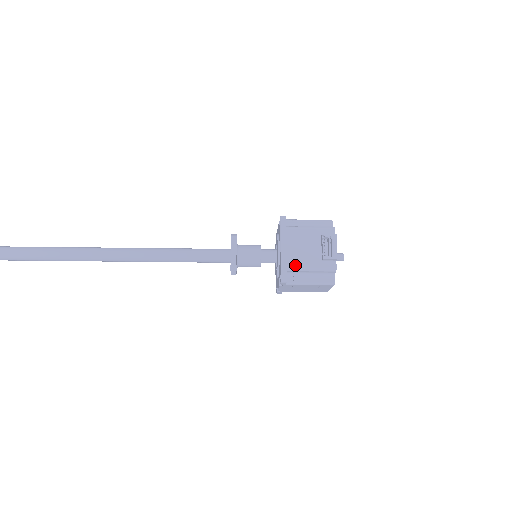
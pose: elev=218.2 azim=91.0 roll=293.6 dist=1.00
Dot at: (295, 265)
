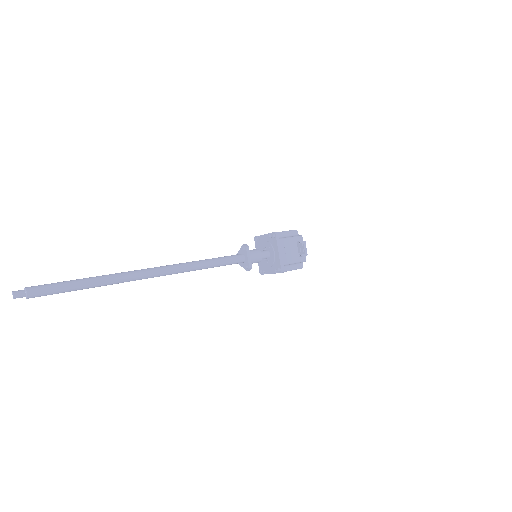
Dot at: (287, 262)
